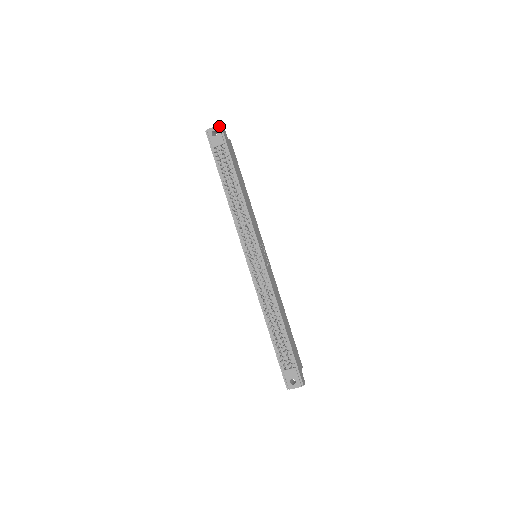
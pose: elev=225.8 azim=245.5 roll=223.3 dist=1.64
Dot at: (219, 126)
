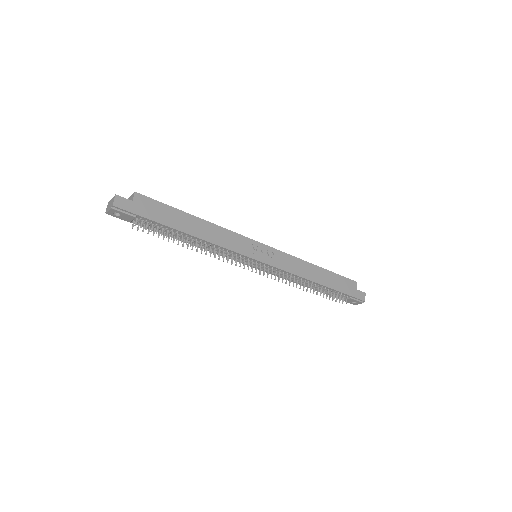
Dot at: (113, 207)
